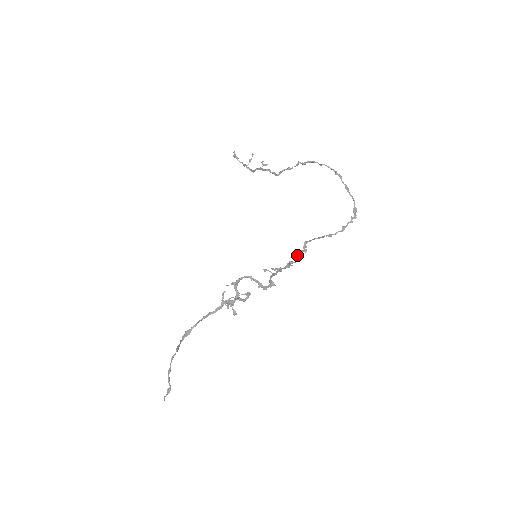
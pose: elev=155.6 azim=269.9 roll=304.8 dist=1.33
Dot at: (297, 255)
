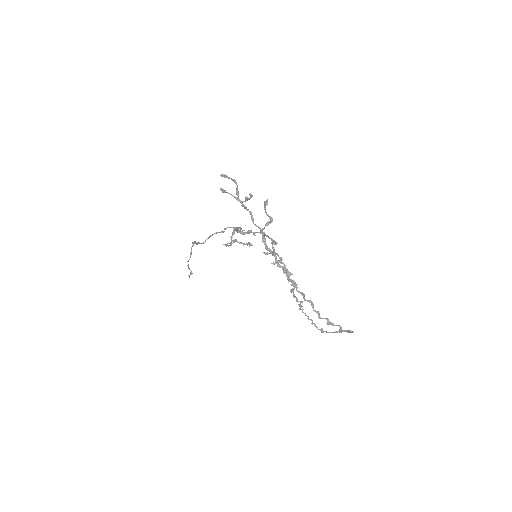
Dot at: occluded
